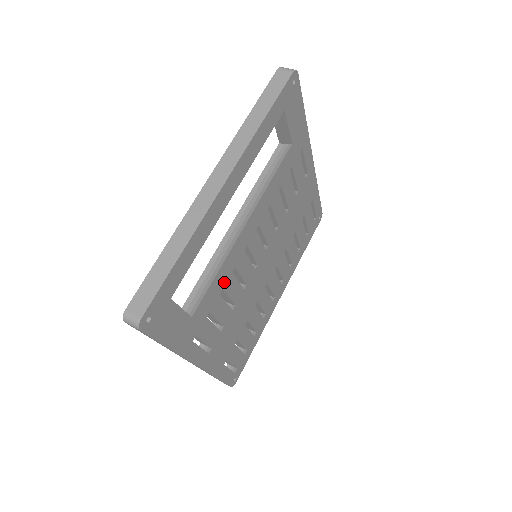
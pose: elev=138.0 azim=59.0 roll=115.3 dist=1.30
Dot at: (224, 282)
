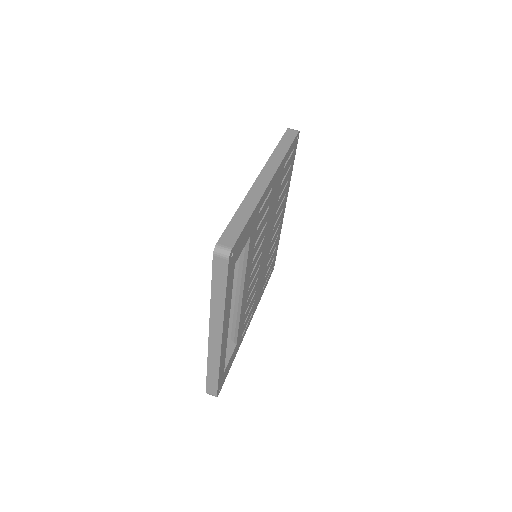
Dot at: occluded
